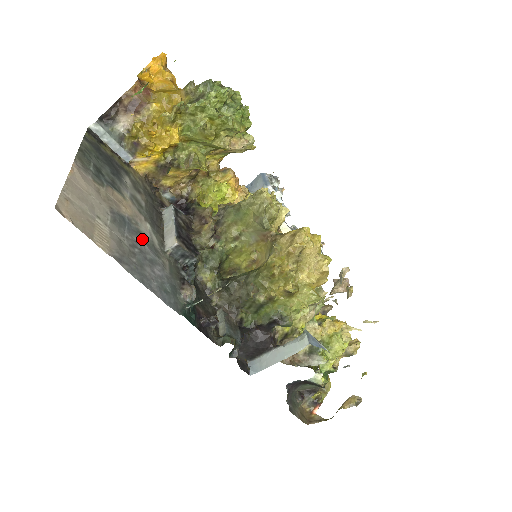
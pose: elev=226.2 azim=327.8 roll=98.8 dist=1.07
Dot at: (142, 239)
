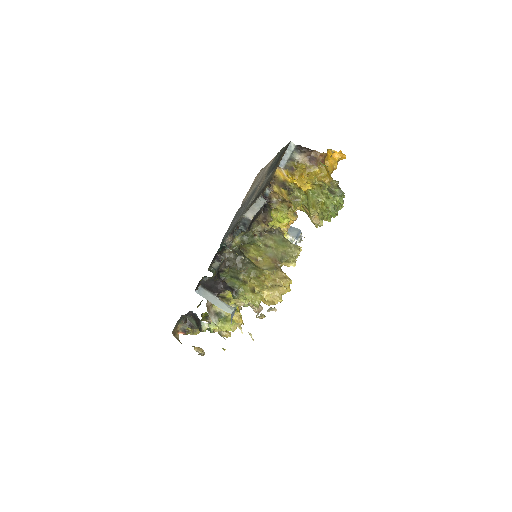
Dot at: (248, 203)
